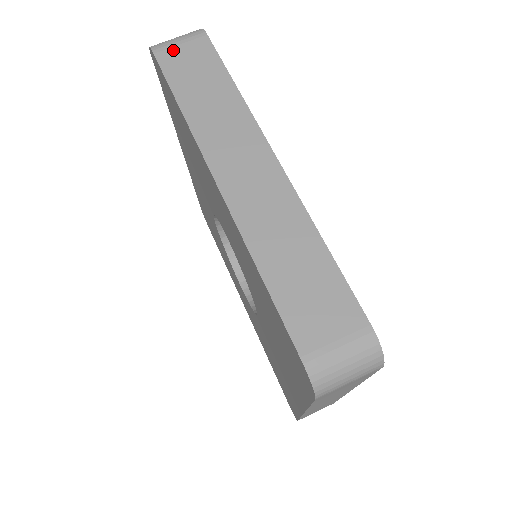
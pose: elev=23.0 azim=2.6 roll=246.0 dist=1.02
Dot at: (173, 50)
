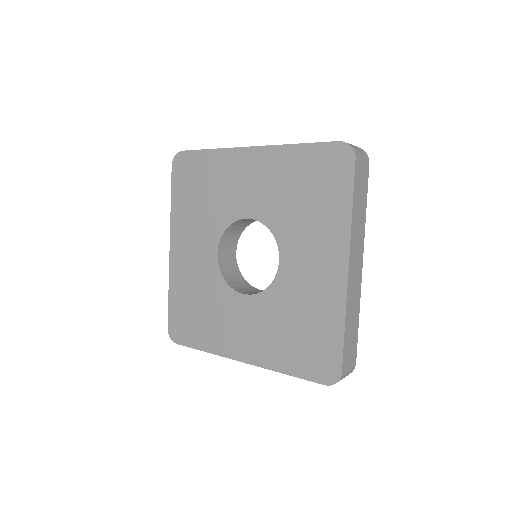
Dot at: (360, 164)
